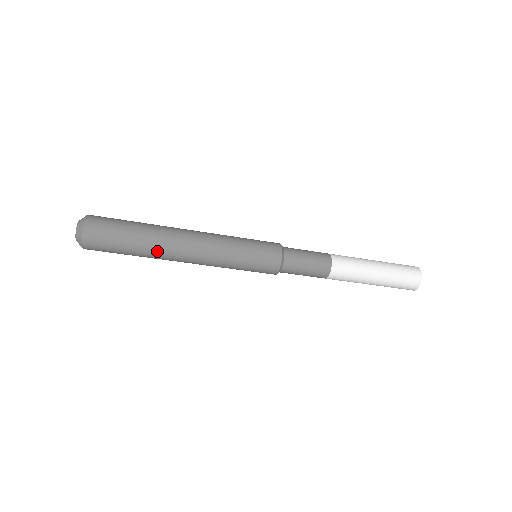
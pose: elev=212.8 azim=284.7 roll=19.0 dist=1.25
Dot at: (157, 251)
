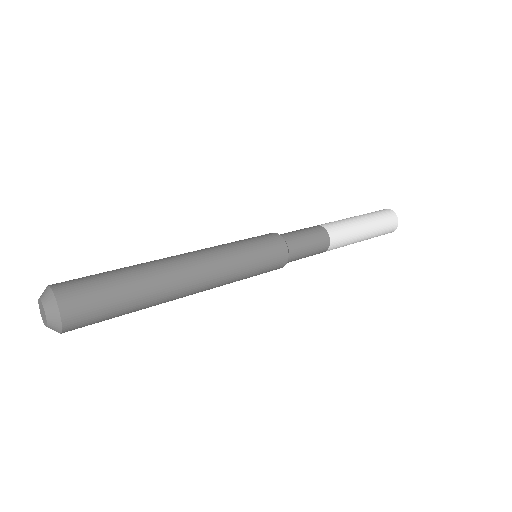
Dot at: occluded
